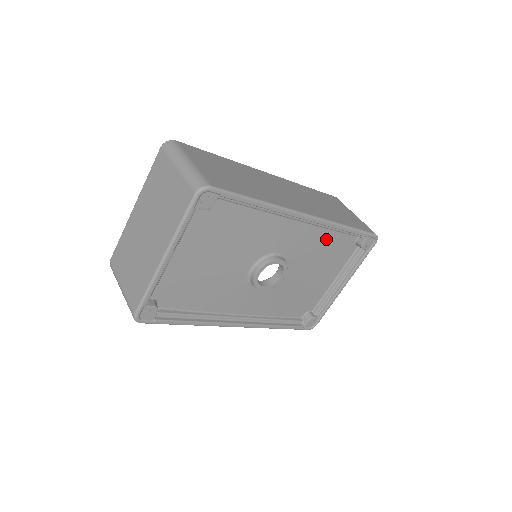
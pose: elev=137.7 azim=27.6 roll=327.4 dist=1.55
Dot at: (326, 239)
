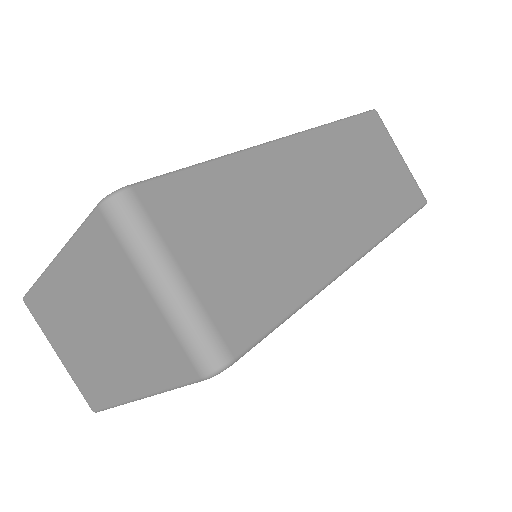
Dot at: occluded
